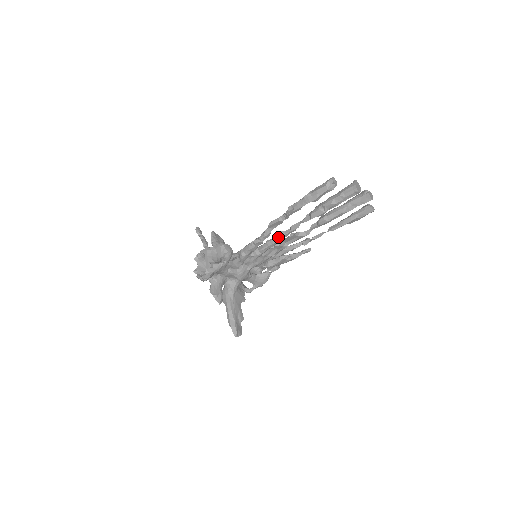
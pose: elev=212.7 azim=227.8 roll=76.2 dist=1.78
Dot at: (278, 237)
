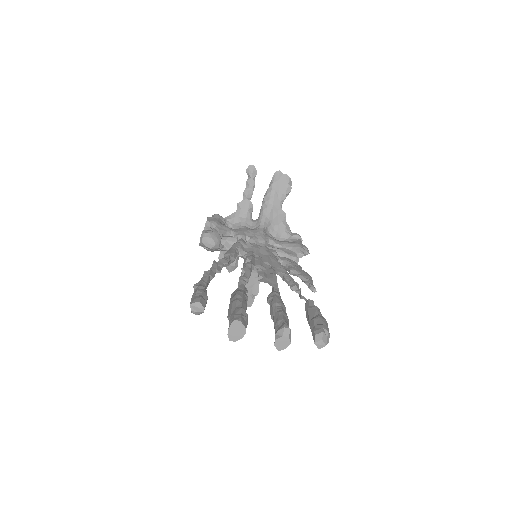
Dot at: occluded
